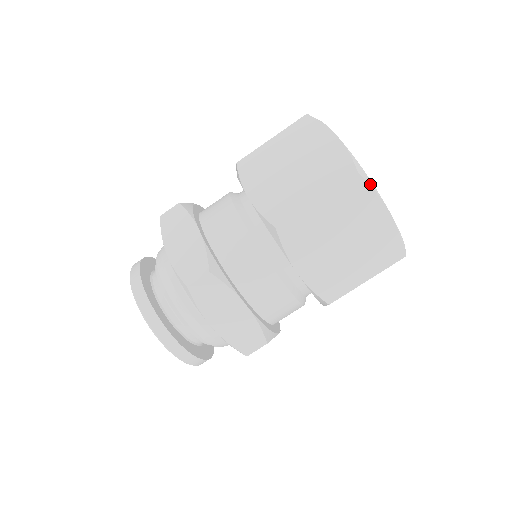
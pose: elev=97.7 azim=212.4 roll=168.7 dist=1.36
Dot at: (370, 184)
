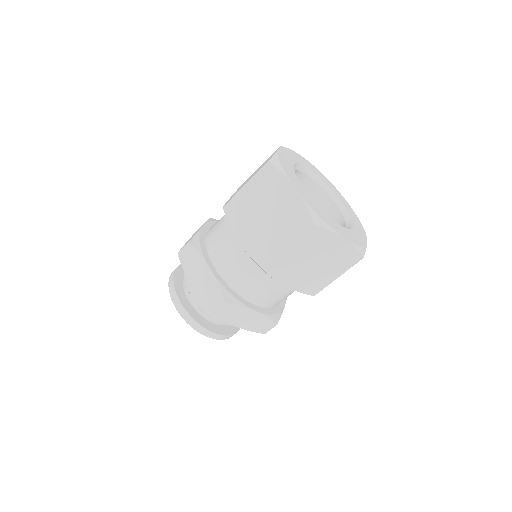
Dot at: (325, 227)
